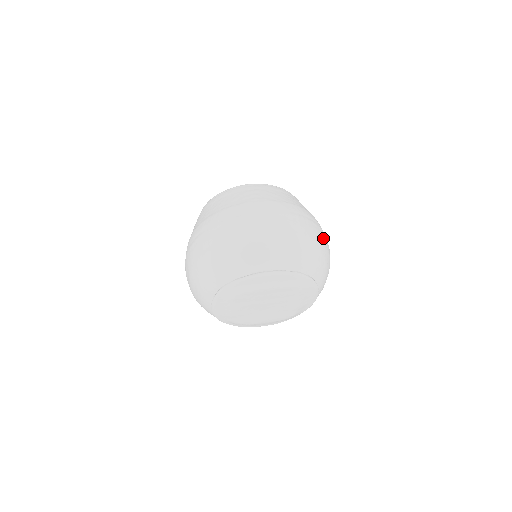
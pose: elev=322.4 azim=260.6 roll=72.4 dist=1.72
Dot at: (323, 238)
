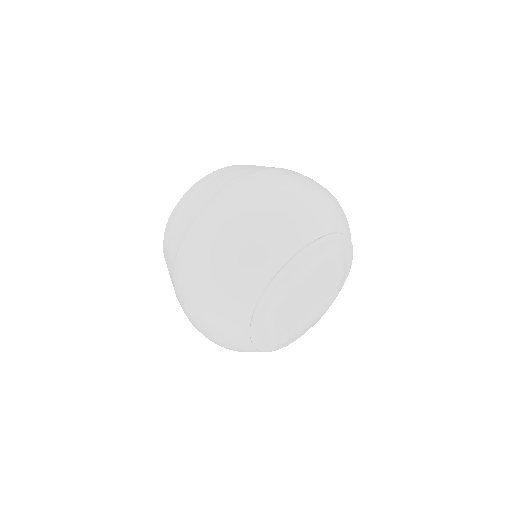
Dot at: (323, 187)
